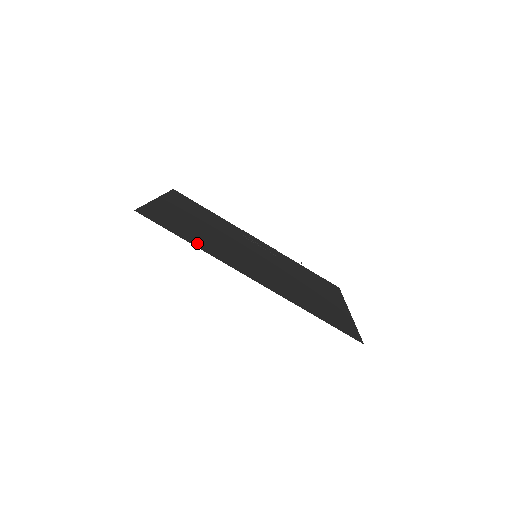
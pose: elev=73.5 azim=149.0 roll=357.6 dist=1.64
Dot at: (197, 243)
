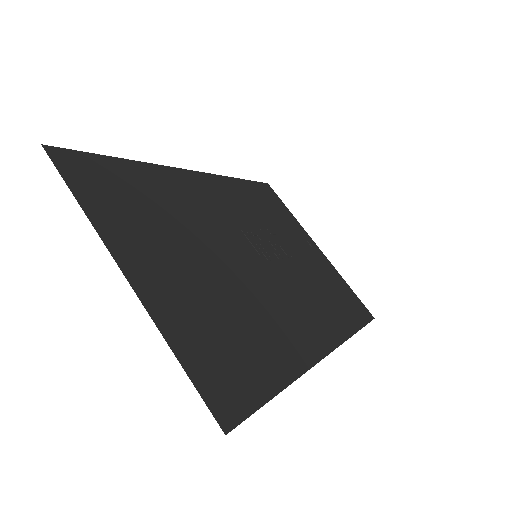
Dot at: (278, 367)
